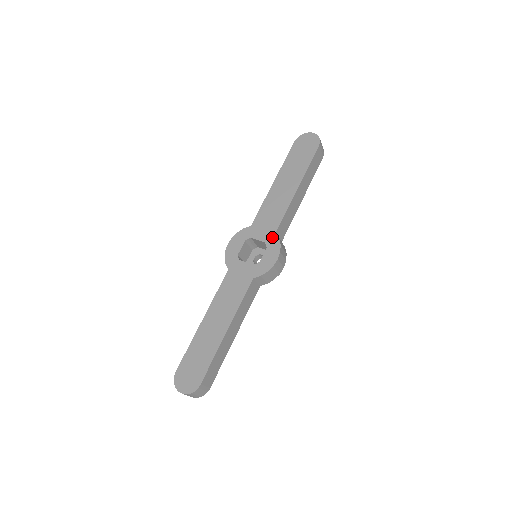
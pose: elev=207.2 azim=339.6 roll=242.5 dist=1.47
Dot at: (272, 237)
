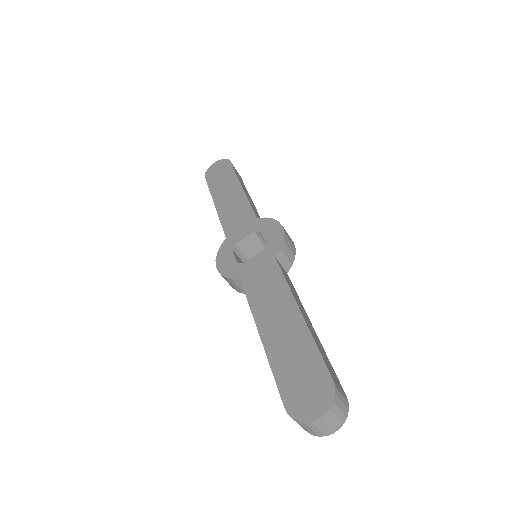
Dot at: (257, 223)
